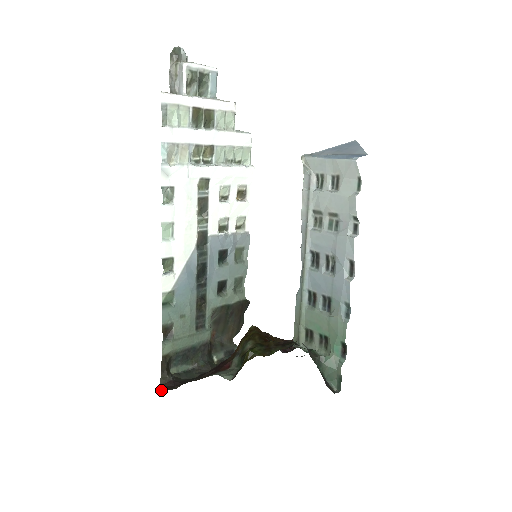
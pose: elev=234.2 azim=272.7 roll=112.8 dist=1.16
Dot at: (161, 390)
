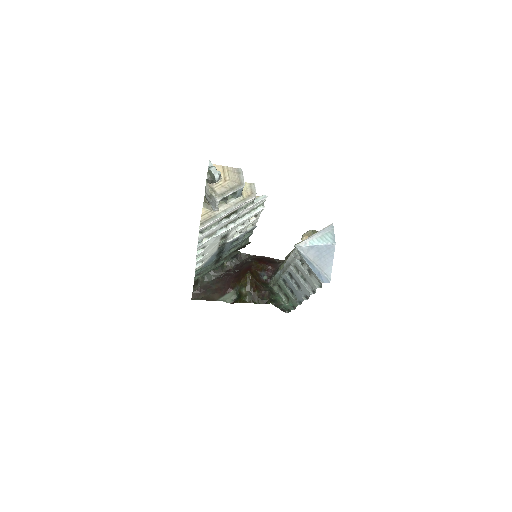
Dot at: (193, 296)
